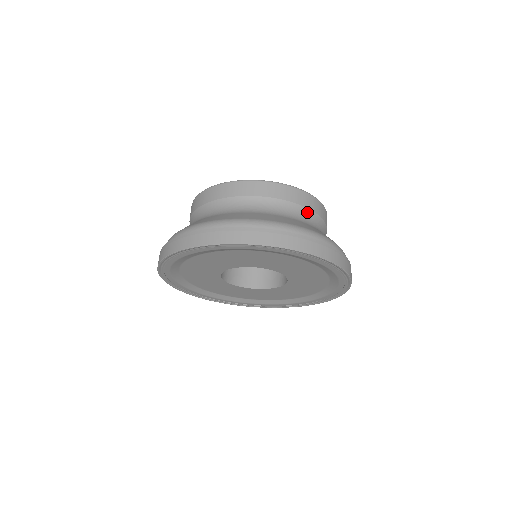
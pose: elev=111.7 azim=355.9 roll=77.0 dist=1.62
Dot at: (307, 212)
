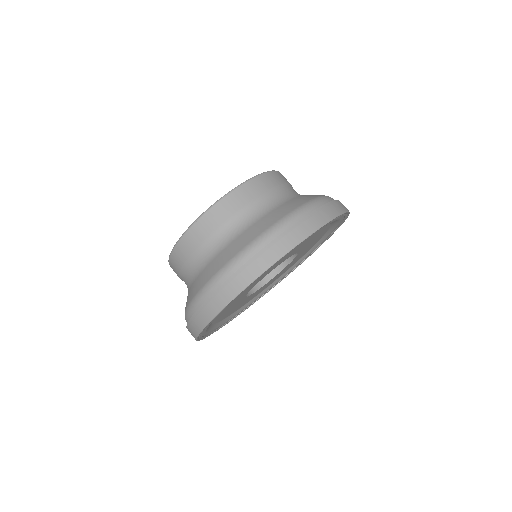
Dot at: (229, 222)
